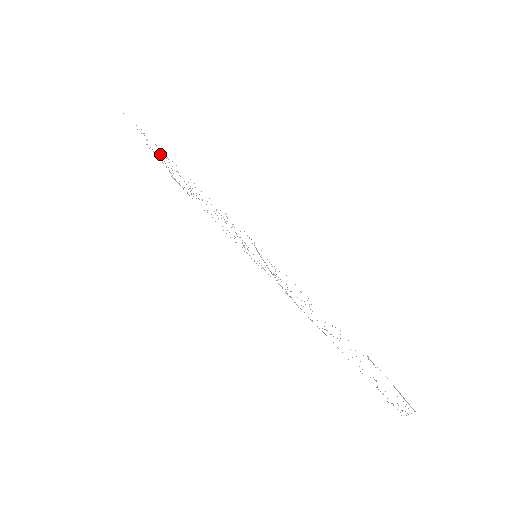
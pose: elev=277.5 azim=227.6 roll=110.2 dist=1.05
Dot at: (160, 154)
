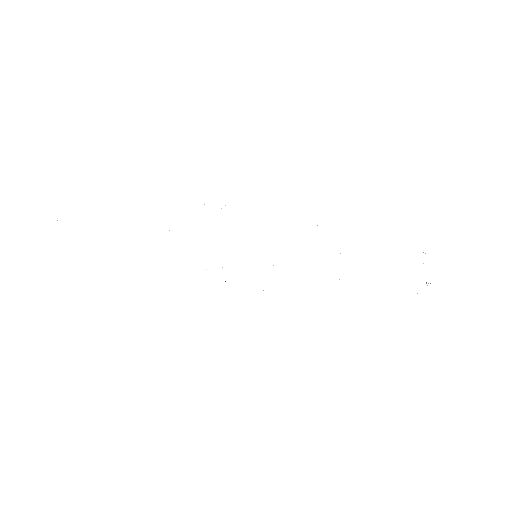
Dot at: occluded
